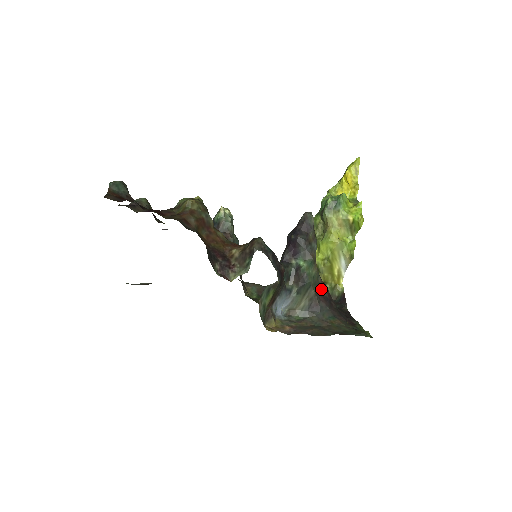
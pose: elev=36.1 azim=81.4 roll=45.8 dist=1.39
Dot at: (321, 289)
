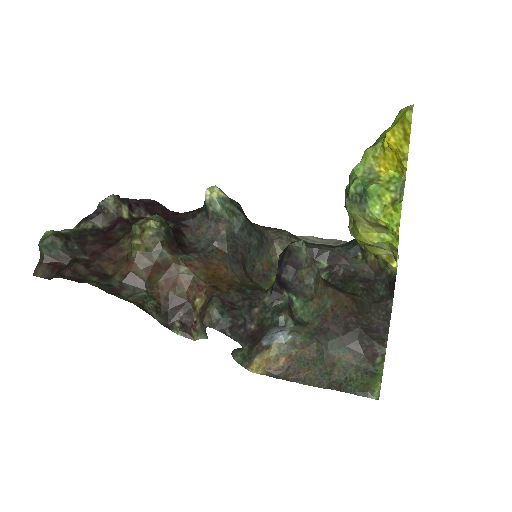
Dot at: (332, 314)
